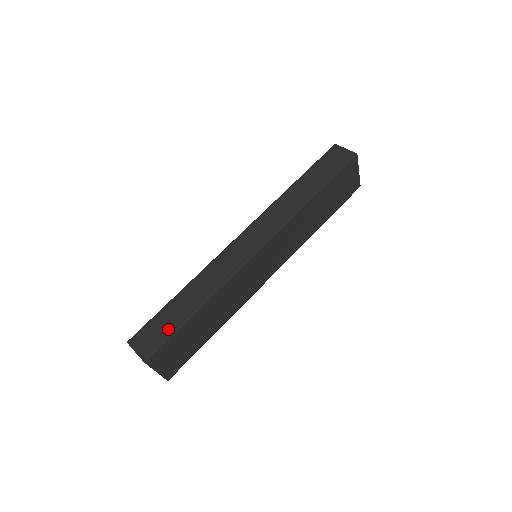
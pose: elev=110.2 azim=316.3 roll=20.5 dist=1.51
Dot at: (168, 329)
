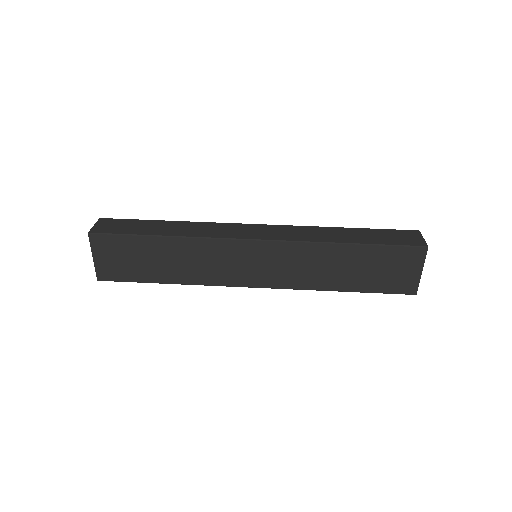
Dot at: (129, 230)
